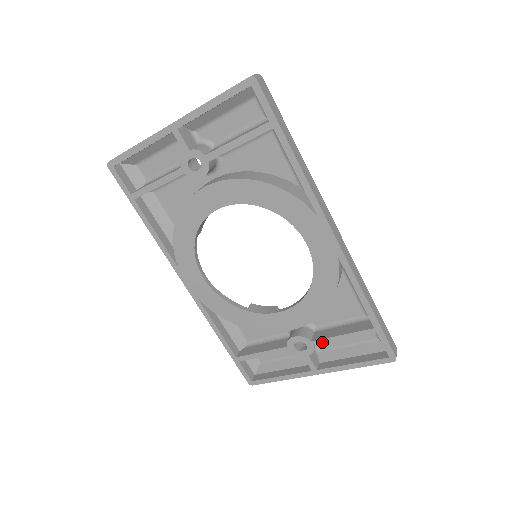
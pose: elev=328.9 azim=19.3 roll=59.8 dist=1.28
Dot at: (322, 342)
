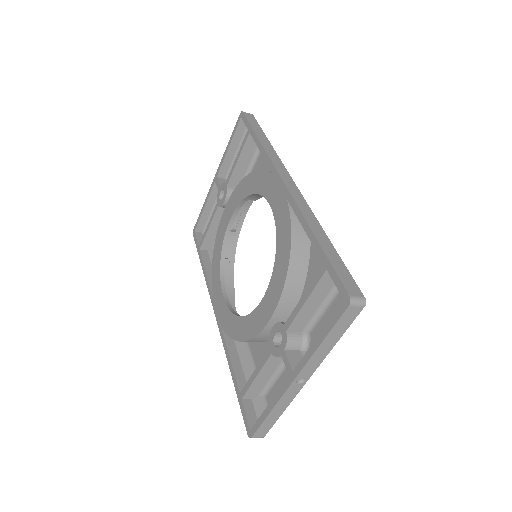
Dot at: (291, 319)
